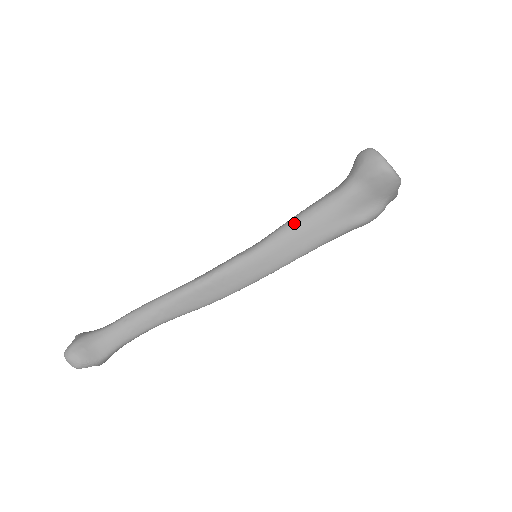
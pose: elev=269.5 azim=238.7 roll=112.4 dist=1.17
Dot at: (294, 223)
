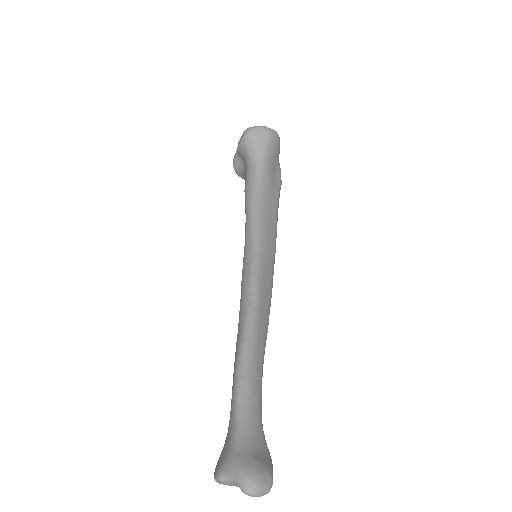
Dot at: (257, 209)
